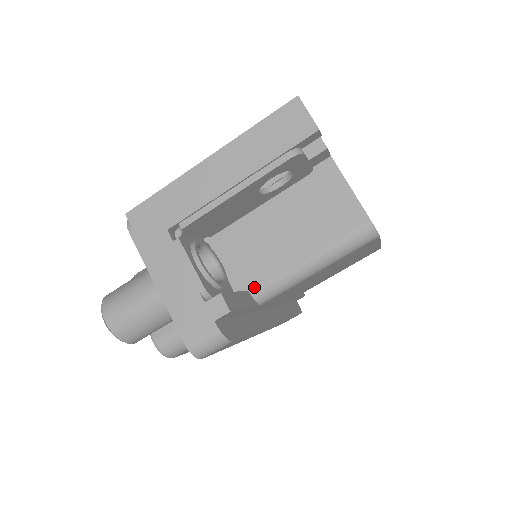
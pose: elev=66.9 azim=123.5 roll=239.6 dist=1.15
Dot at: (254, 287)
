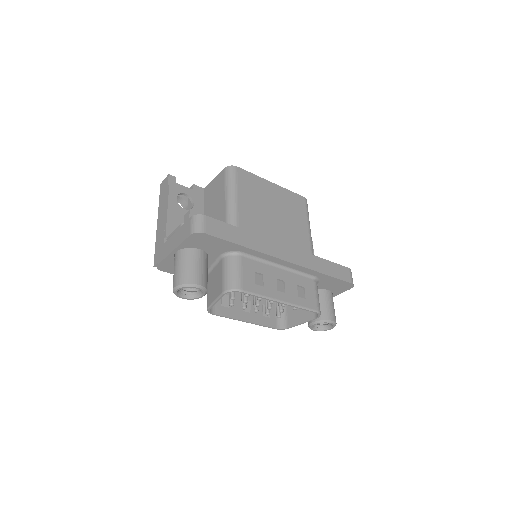
Dot at: occluded
